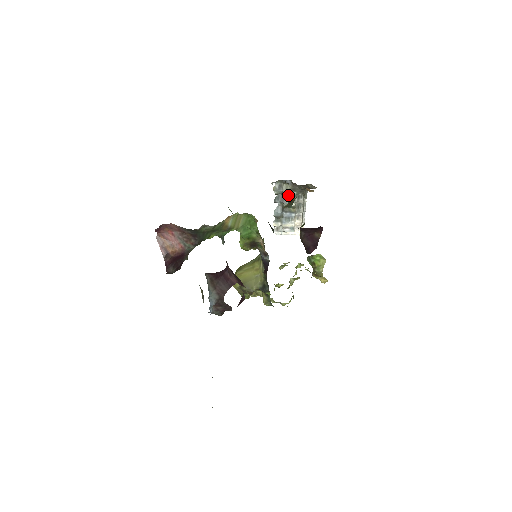
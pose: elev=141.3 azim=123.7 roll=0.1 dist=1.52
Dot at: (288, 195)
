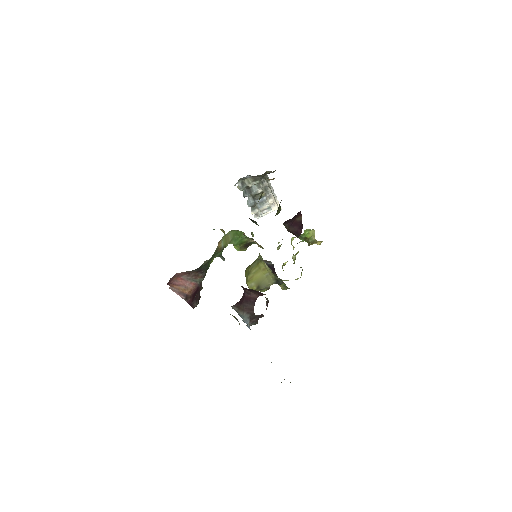
Dot at: (252, 186)
